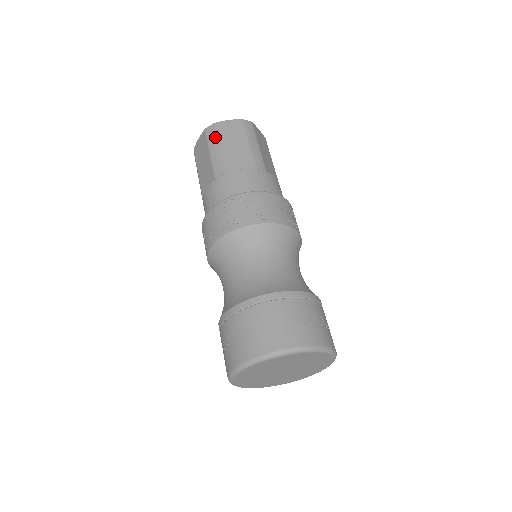
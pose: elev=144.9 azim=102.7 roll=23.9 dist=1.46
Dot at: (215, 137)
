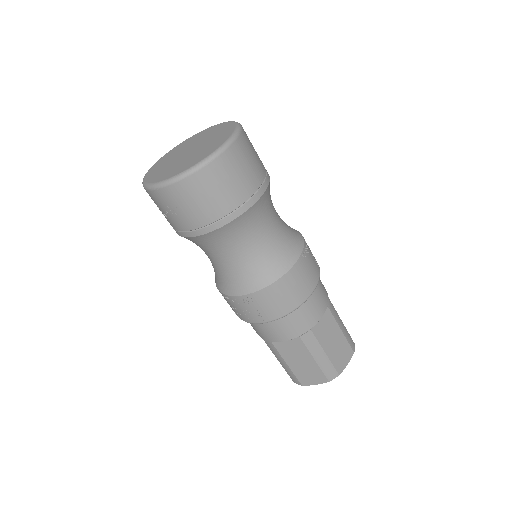
Dot at: occluded
